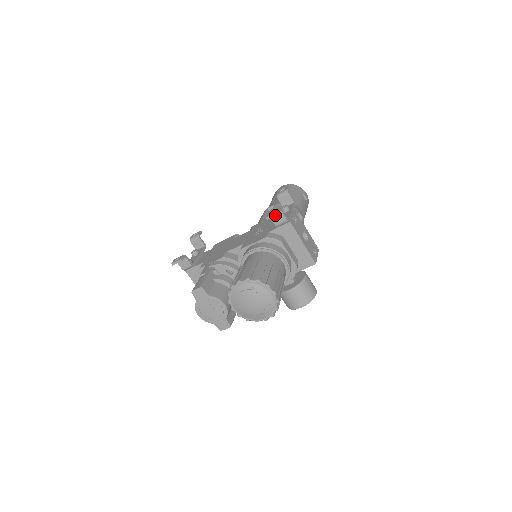
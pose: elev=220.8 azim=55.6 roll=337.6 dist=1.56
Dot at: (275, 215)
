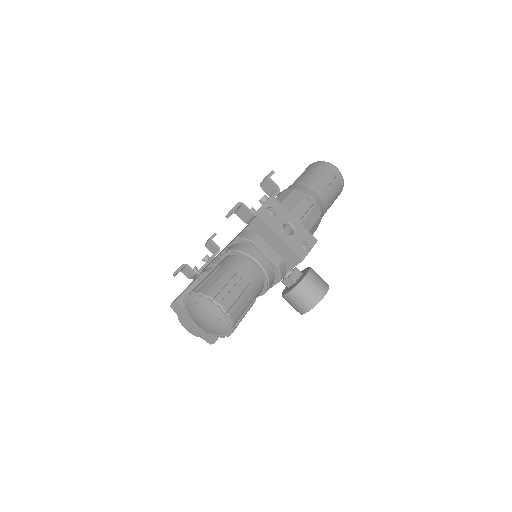
Dot at: (232, 212)
